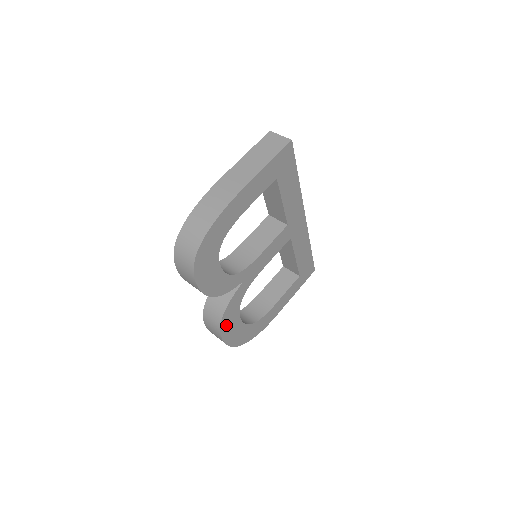
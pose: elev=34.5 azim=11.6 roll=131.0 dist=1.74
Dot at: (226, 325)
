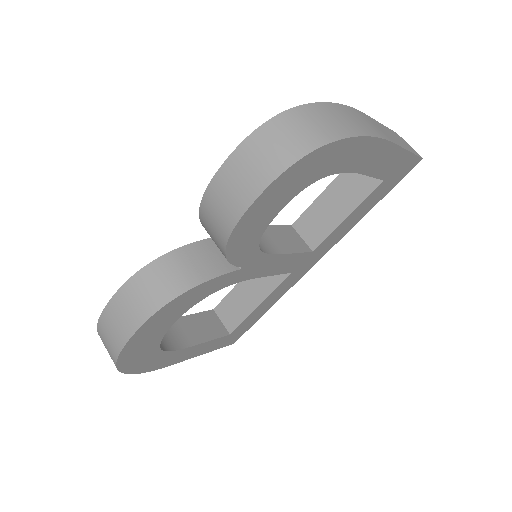
Dot at: (164, 313)
